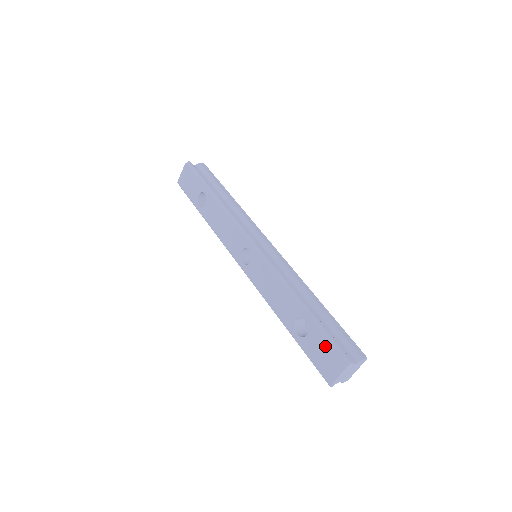
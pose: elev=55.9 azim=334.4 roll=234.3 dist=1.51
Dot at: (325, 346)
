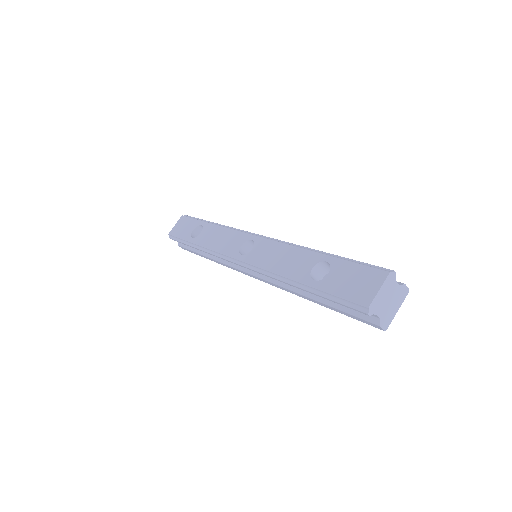
Dot at: (355, 269)
